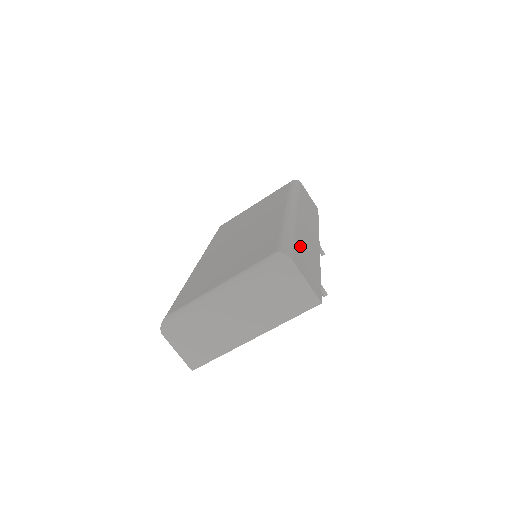
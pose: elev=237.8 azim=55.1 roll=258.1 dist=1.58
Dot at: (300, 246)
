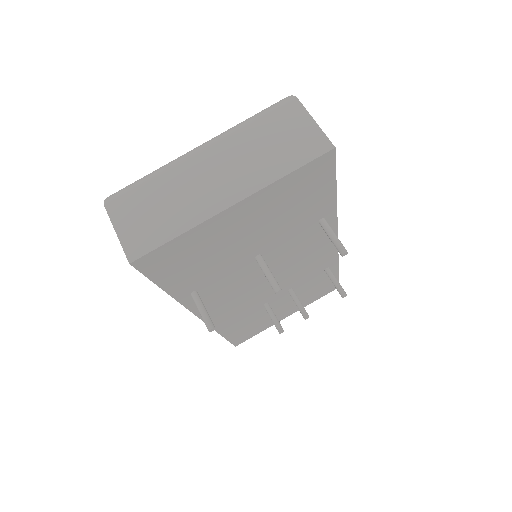
Dot at: occluded
